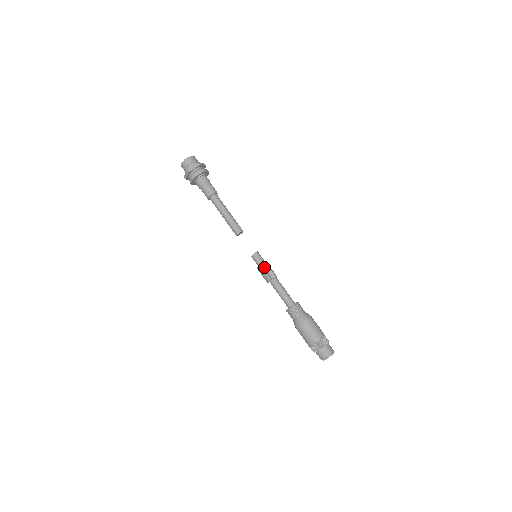
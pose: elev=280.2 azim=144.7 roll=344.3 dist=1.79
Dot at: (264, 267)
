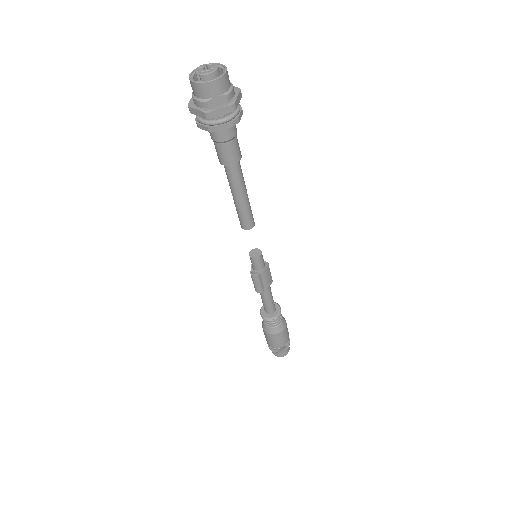
Dot at: (251, 277)
